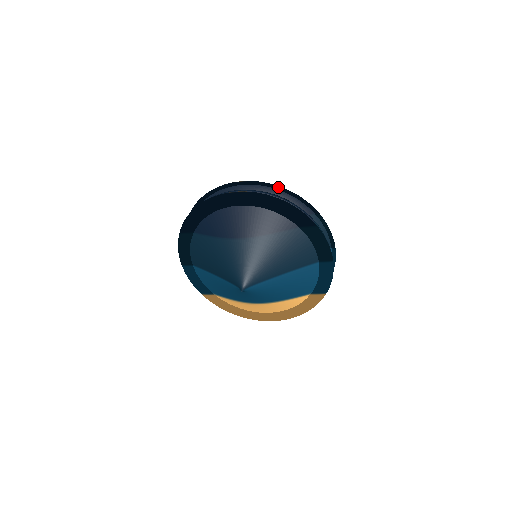
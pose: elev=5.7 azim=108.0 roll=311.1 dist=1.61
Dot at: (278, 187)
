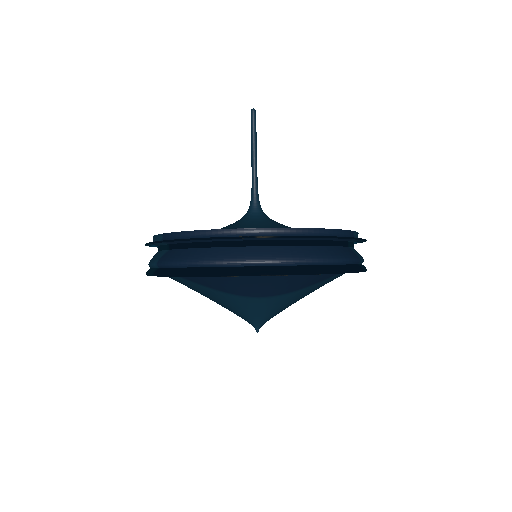
Dot at: occluded
